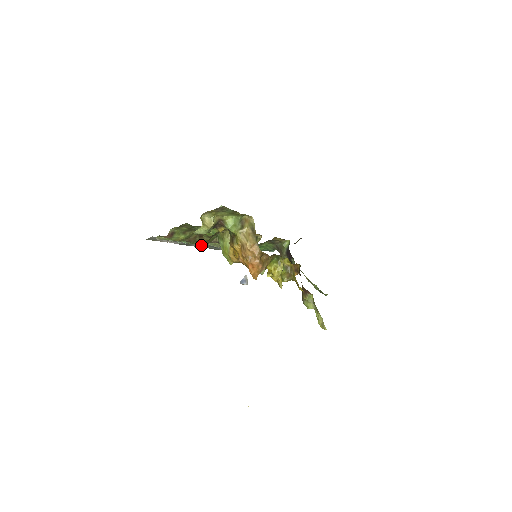
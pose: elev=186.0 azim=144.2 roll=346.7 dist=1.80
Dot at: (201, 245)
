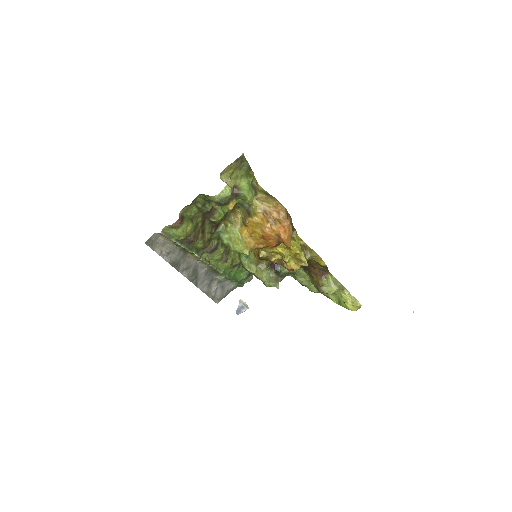
Dot at: (185, 271)
